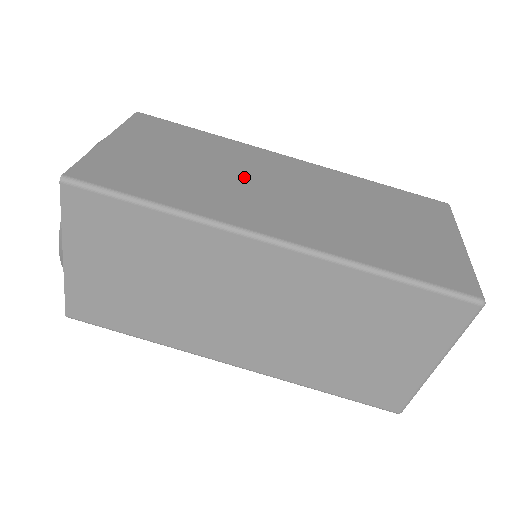
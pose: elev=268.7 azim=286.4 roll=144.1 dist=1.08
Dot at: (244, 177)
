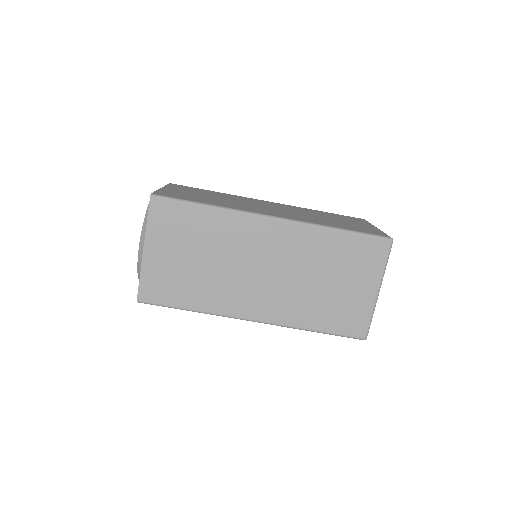
Dot at: (246, 203)
